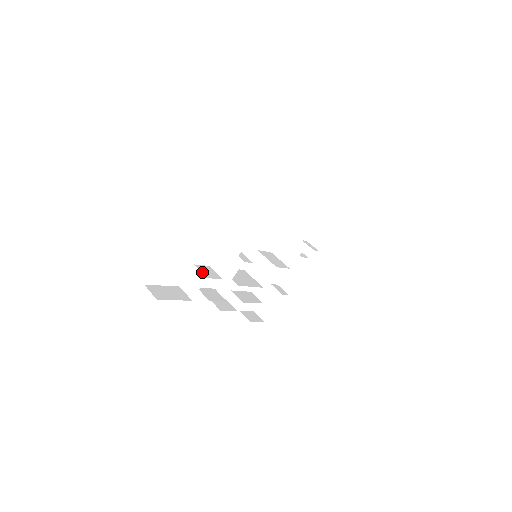
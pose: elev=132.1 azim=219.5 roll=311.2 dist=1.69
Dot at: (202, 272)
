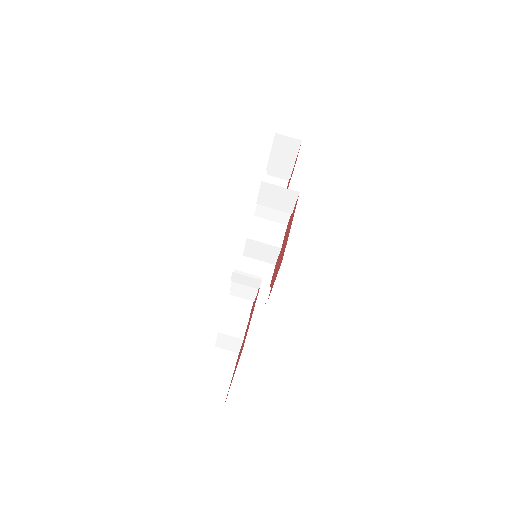
Dot at: (233, 335)
